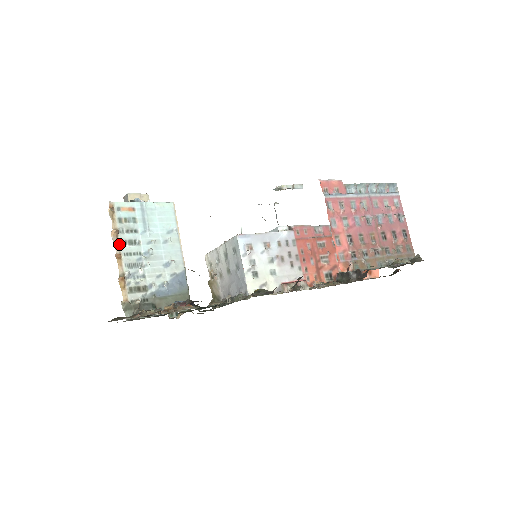
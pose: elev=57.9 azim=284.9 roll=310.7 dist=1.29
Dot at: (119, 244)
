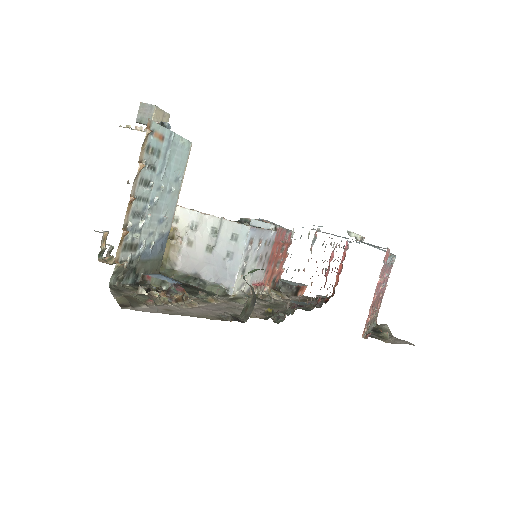
Dot at: (137, 182)
